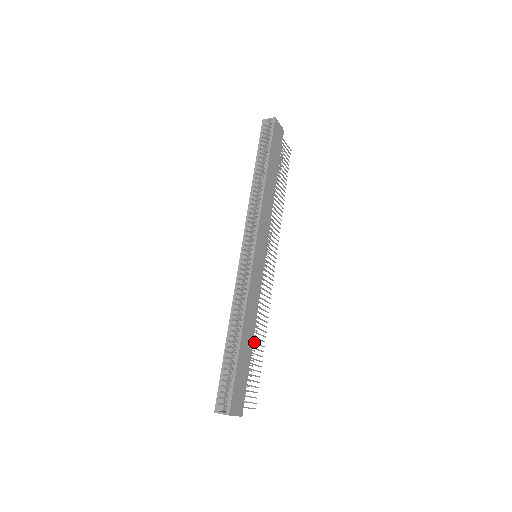
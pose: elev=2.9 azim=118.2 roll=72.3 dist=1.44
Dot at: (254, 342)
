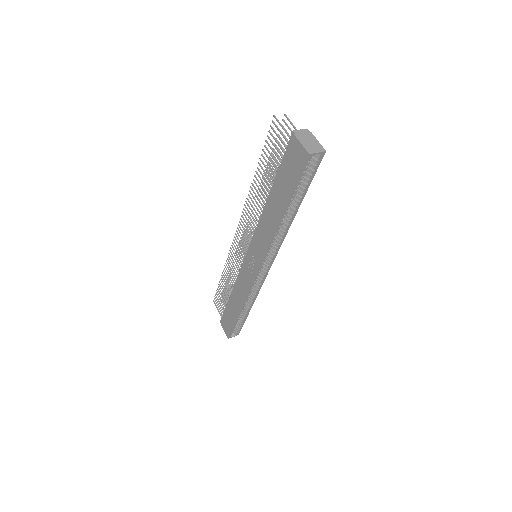
Dot at: occluded
